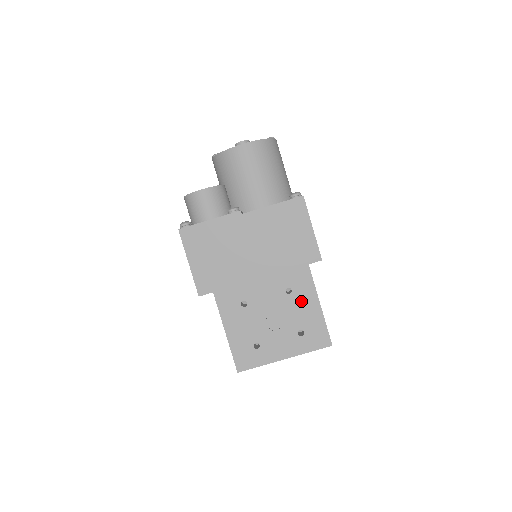
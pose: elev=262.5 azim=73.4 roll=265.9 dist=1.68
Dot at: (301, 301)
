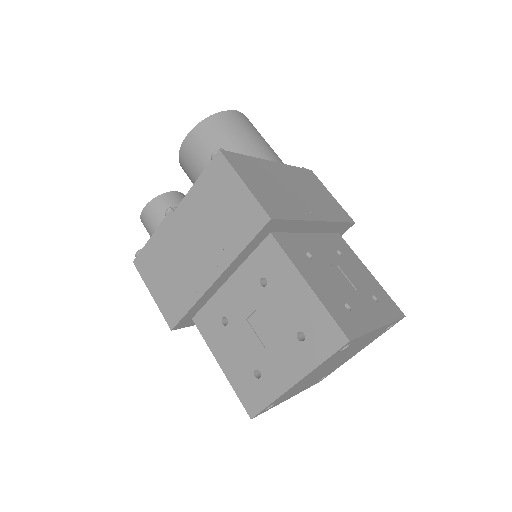
Dot at: (283, 290)
